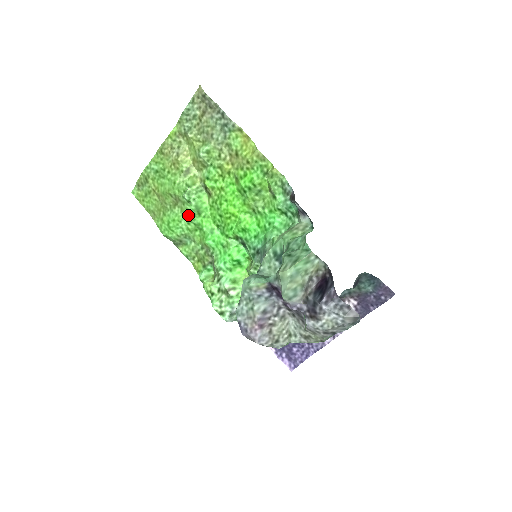
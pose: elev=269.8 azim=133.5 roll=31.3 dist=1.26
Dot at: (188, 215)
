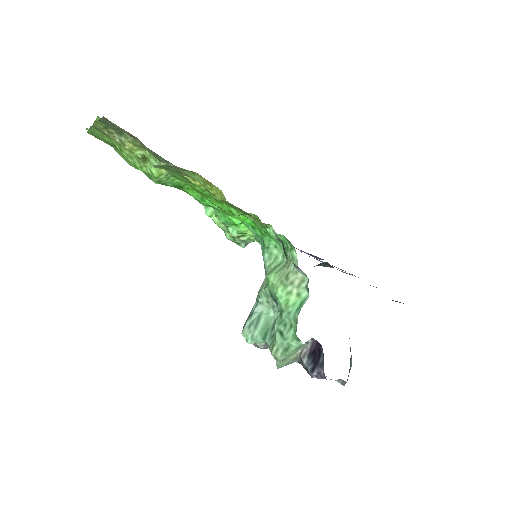
Dot at: occluded
